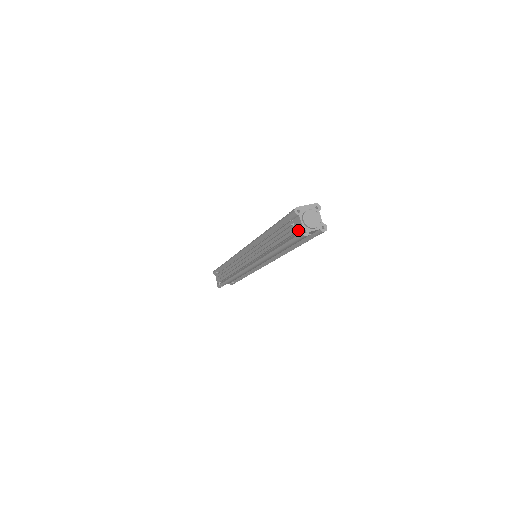
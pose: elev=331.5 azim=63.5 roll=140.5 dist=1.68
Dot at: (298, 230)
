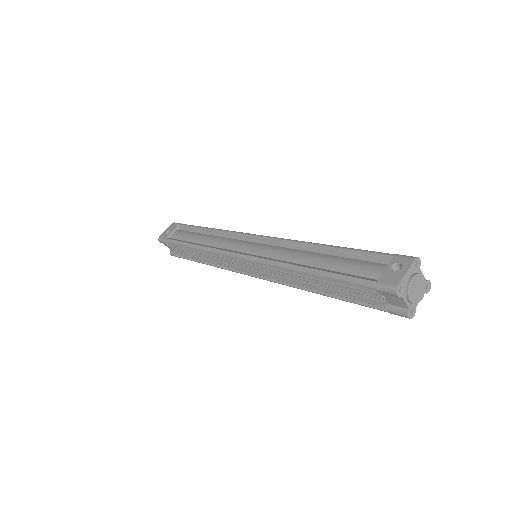
Dot at: (396, 308)
